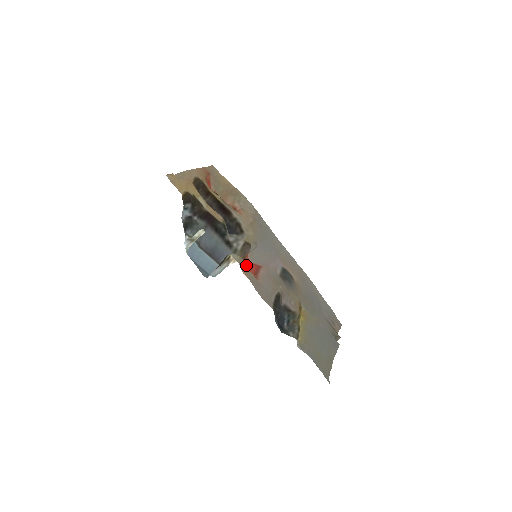
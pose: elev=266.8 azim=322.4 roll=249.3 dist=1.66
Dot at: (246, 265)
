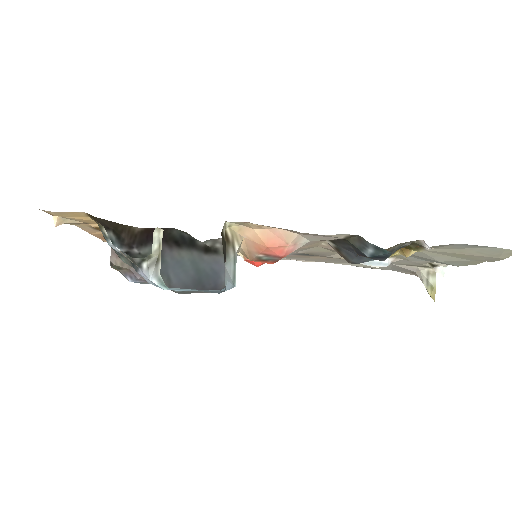
Dot at: occluded
